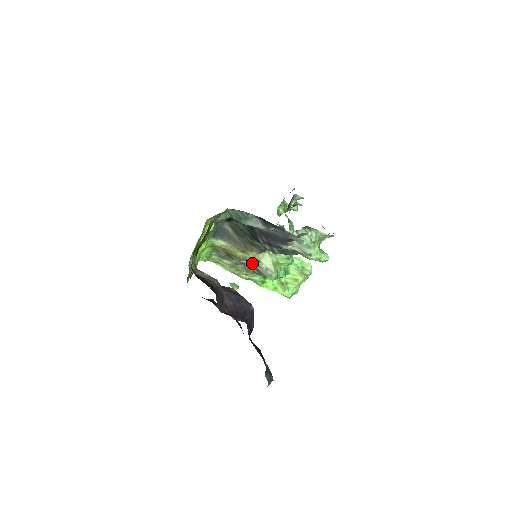
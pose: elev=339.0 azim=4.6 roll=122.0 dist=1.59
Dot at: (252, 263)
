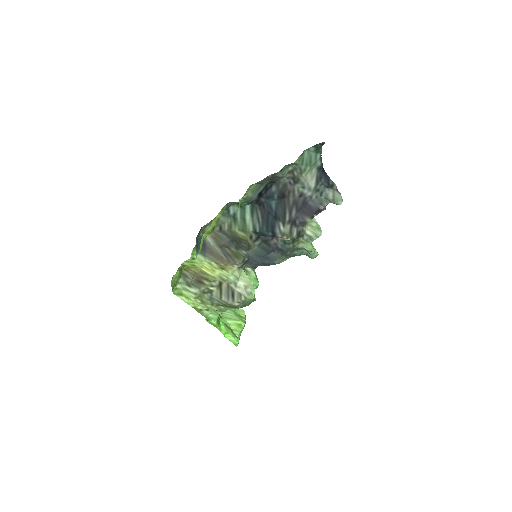
Dot at: (228, 283)
